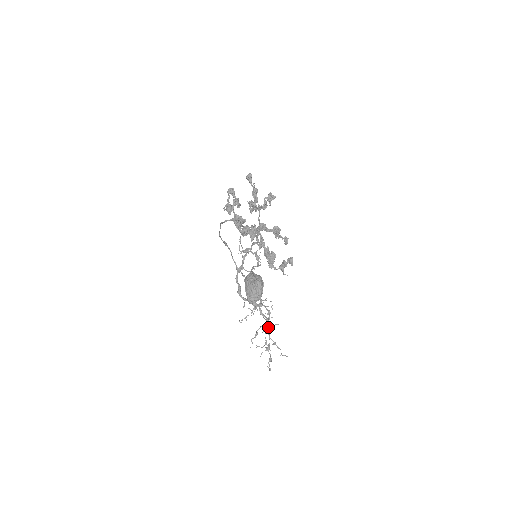
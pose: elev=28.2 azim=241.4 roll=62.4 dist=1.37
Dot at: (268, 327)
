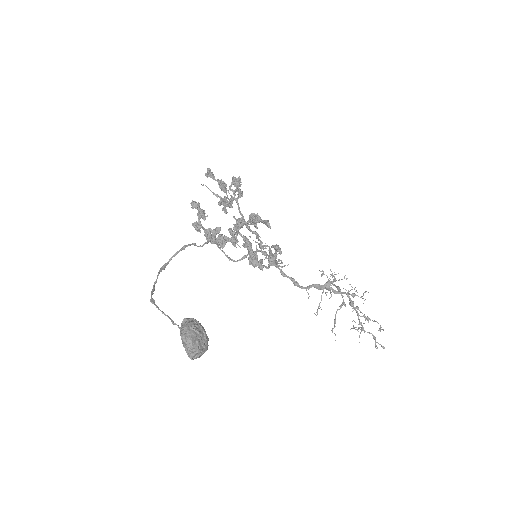
Dot at: occluded
